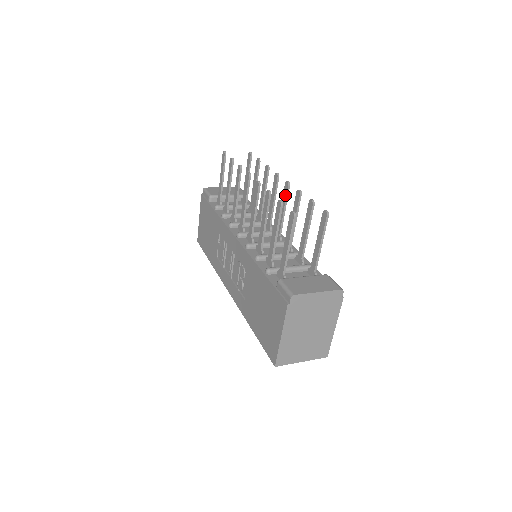
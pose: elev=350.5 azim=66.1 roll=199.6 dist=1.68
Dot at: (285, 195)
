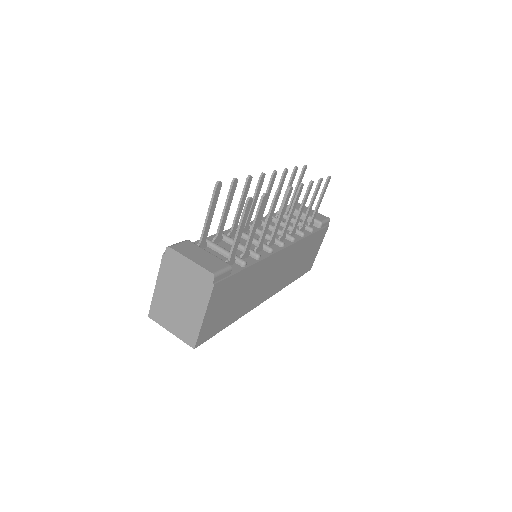
Dot at: (284, 199)
